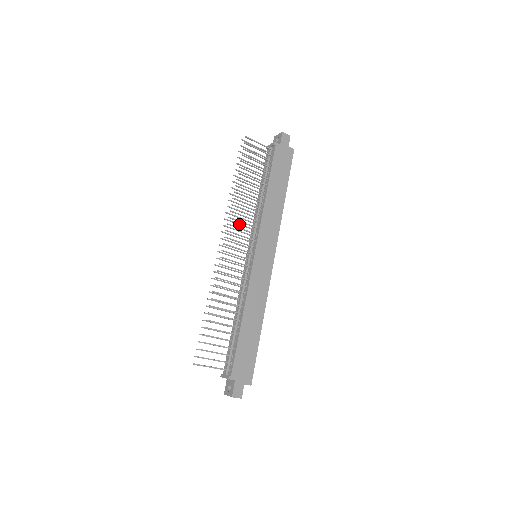
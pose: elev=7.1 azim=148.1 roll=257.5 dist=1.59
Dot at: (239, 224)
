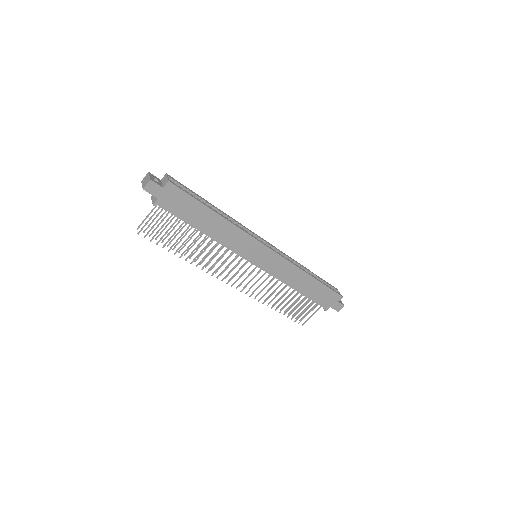
Dot at: (220, 259)
